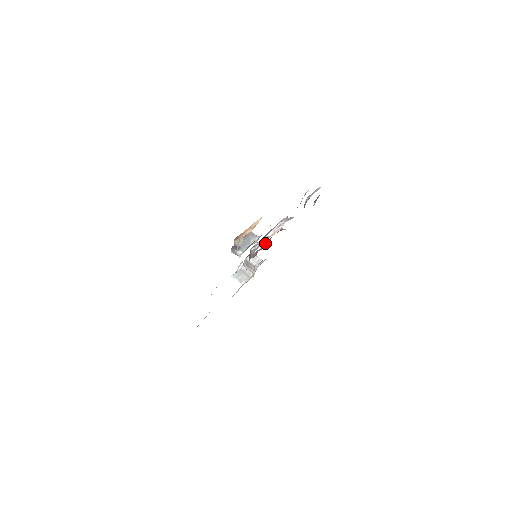
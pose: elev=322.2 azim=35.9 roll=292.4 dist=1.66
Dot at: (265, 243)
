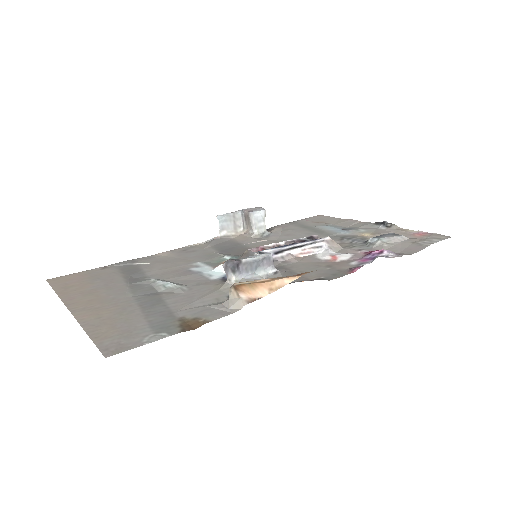
Dot at: (282, 242)
